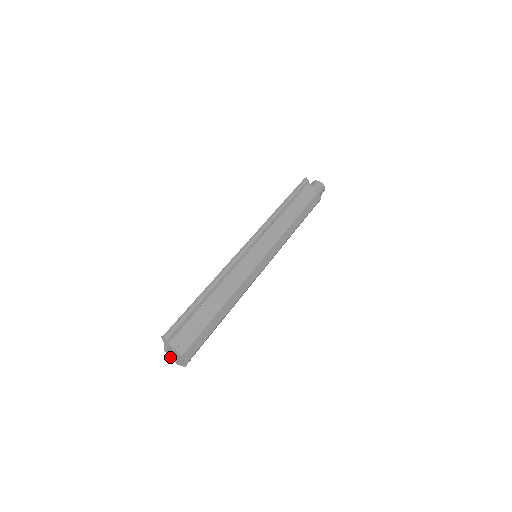
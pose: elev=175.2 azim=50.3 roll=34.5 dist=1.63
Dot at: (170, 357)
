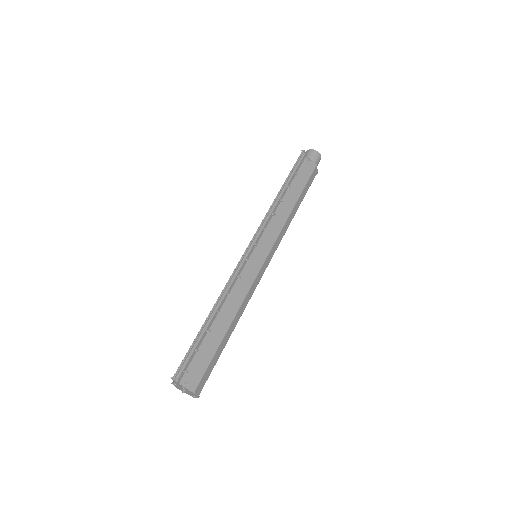
Dot at: (177, 388)
